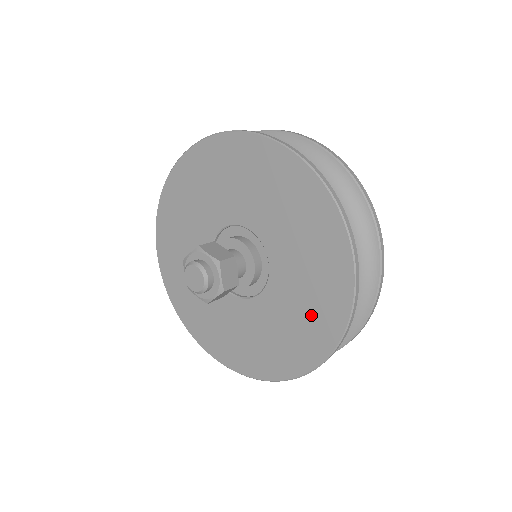
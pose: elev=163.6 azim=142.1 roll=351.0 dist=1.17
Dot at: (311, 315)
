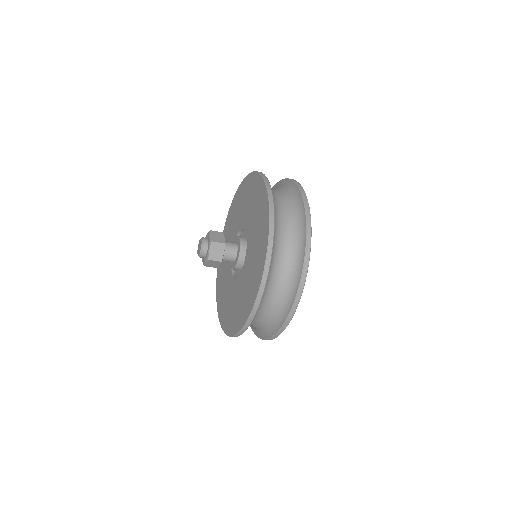
Dot at: (260, 230)
